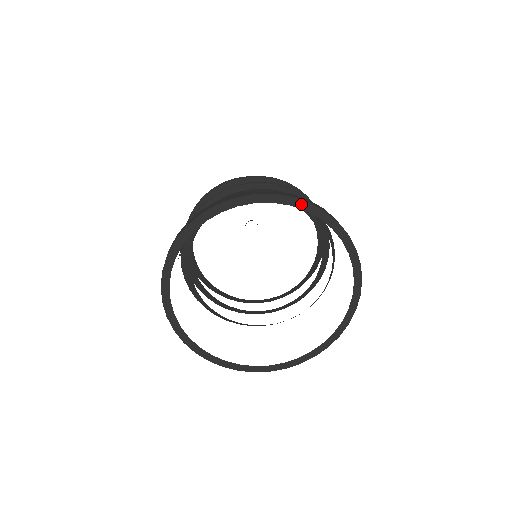
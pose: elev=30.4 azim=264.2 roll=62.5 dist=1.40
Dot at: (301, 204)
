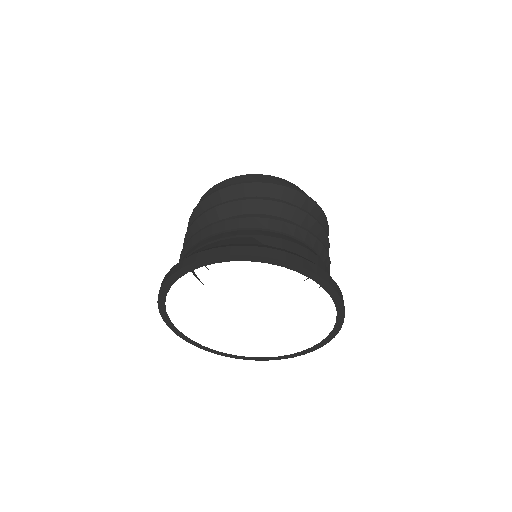
Dot at: (192, 267)
